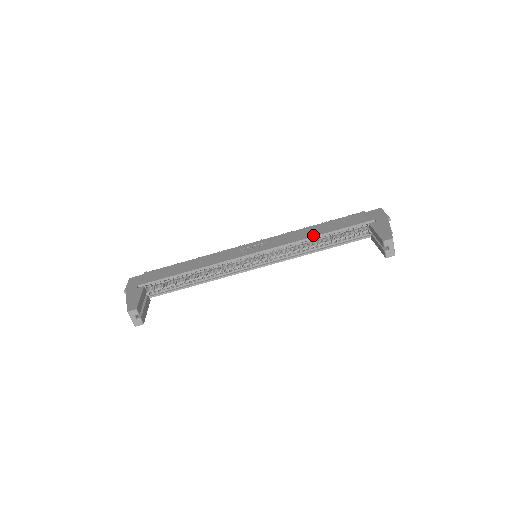
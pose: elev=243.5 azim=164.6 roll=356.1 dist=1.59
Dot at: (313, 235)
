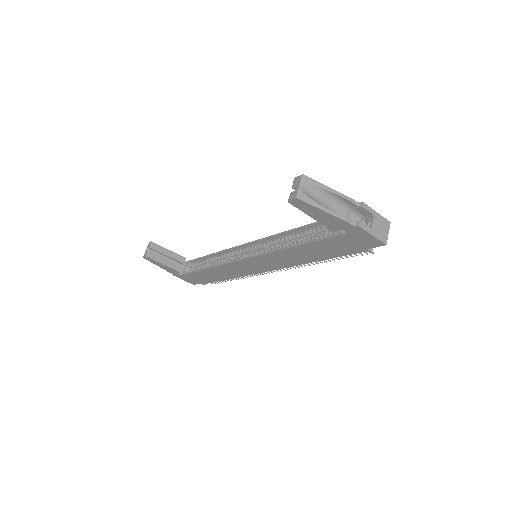
Dot at: (296, 230)
